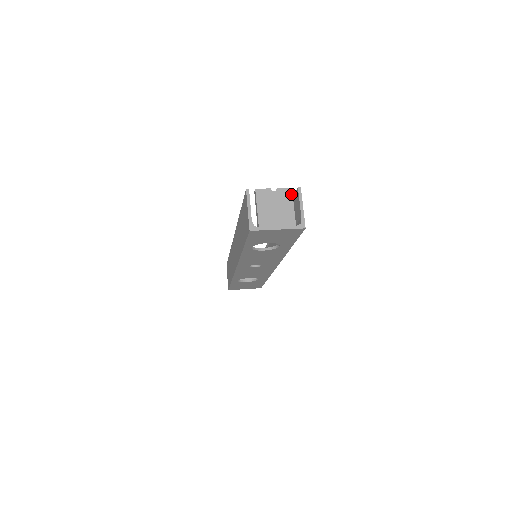
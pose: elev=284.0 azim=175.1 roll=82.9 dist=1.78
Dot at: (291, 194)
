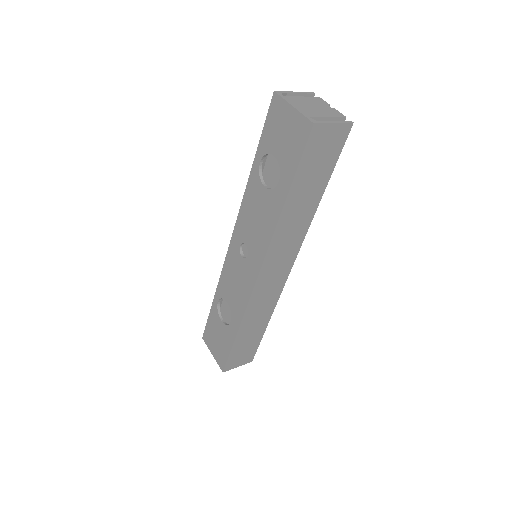
Dot at: (339, 116)
